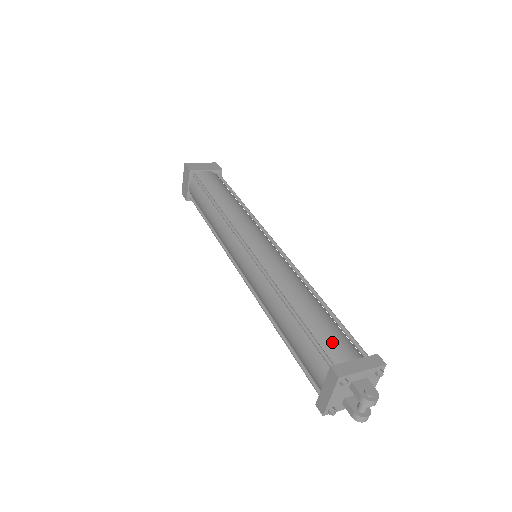
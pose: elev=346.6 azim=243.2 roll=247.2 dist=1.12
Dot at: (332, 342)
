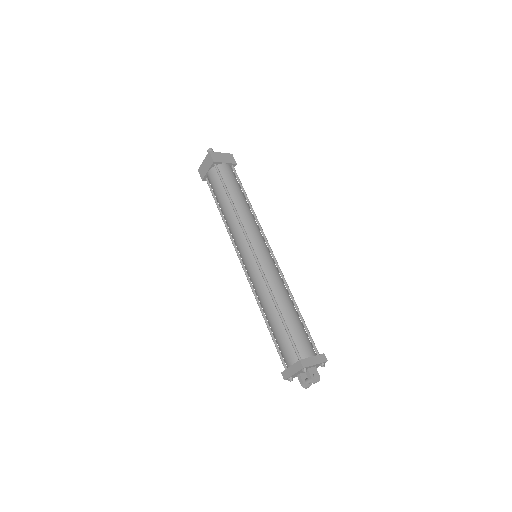
Dot at: (301, 342)
